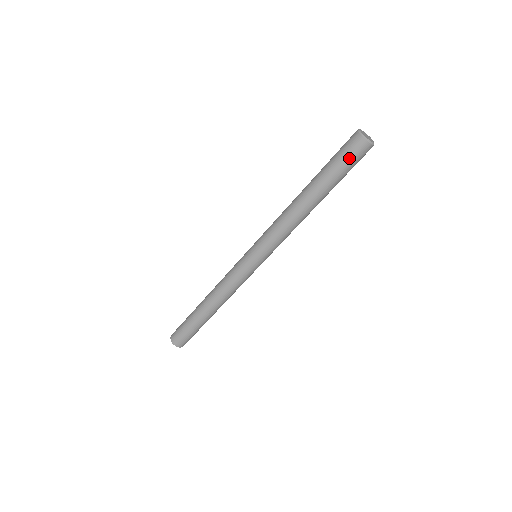
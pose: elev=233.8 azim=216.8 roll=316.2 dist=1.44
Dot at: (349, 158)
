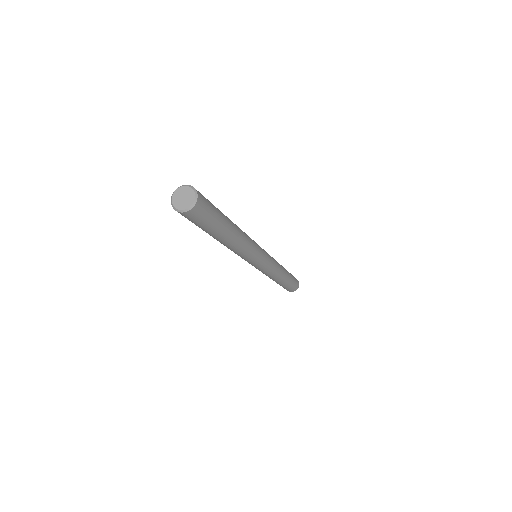
Dot at: (198, 222)
